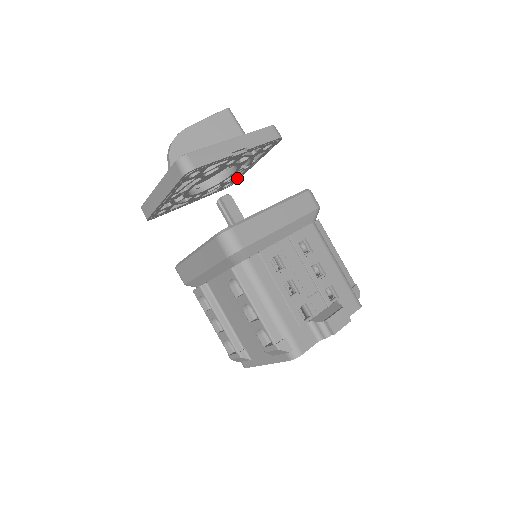
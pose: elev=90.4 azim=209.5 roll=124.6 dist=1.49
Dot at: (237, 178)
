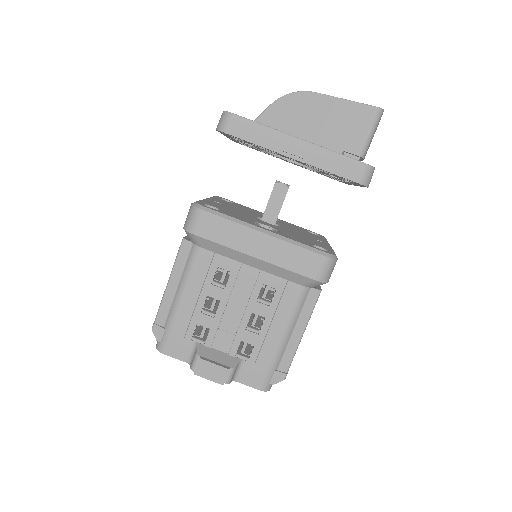
Dot at: occluded
